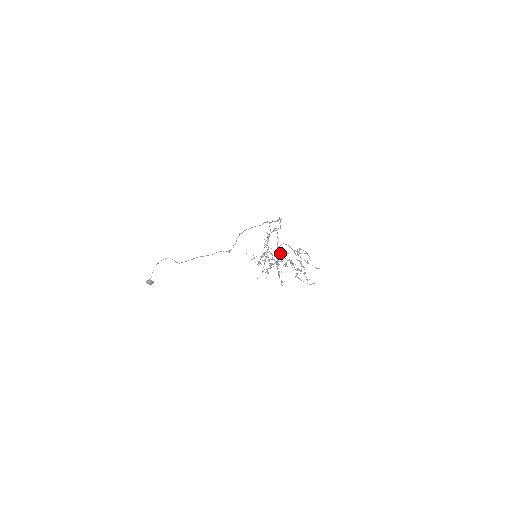
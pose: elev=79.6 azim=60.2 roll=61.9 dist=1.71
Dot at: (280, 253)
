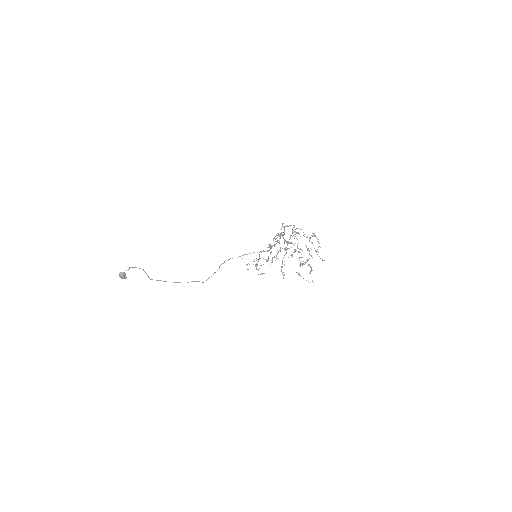
Dot at: (296, 232)
